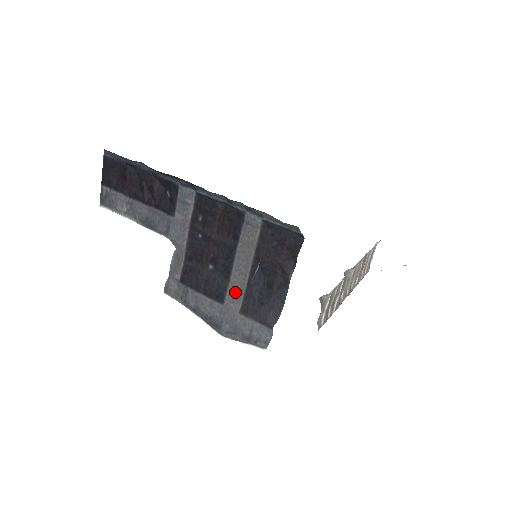
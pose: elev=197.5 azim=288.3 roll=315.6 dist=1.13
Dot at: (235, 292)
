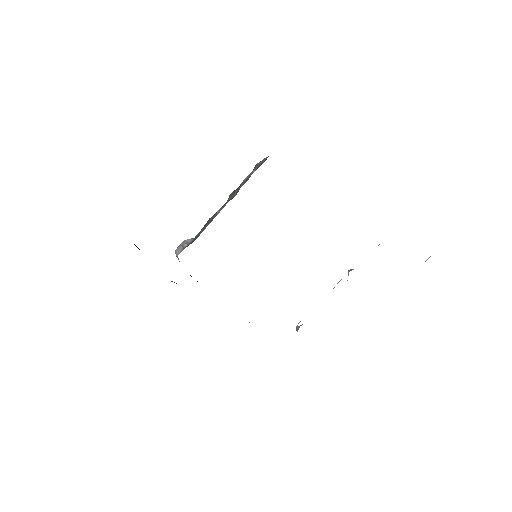
Dot at: occluded
